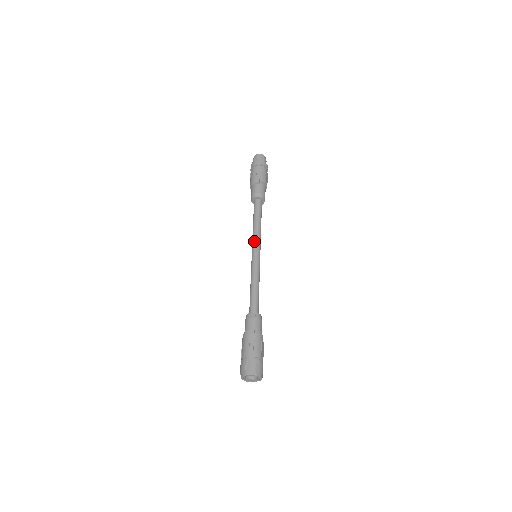
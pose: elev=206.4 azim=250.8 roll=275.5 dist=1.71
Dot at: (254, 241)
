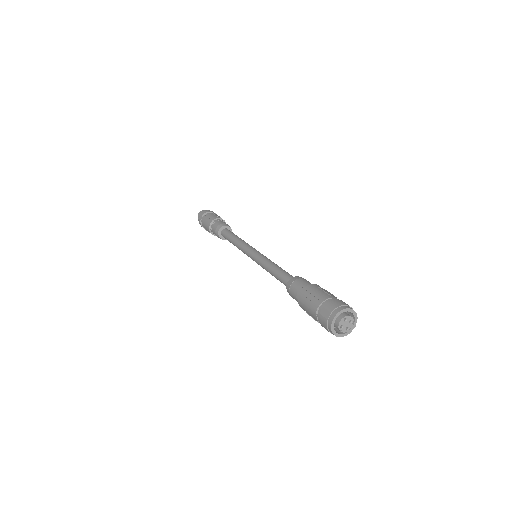
Dot at: (243, 250)
